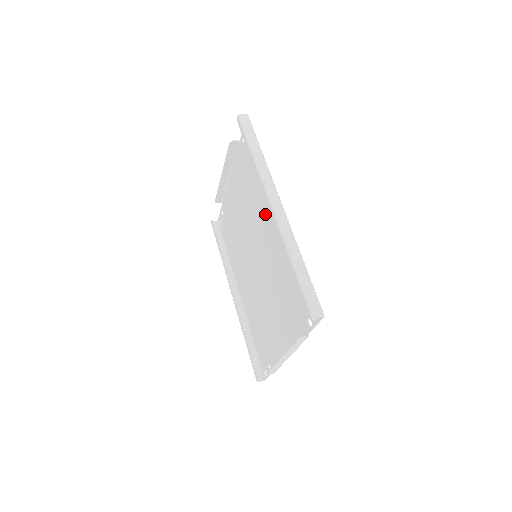
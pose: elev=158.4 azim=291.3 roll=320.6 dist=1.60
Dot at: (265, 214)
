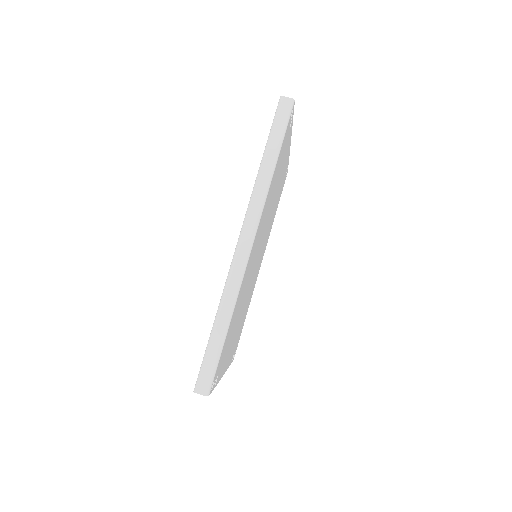
Dot at: occluded
